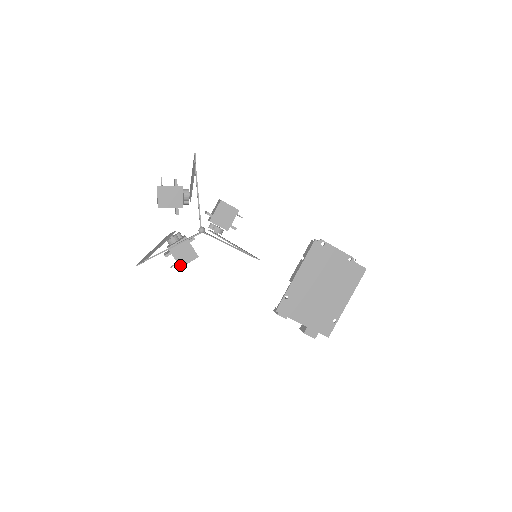
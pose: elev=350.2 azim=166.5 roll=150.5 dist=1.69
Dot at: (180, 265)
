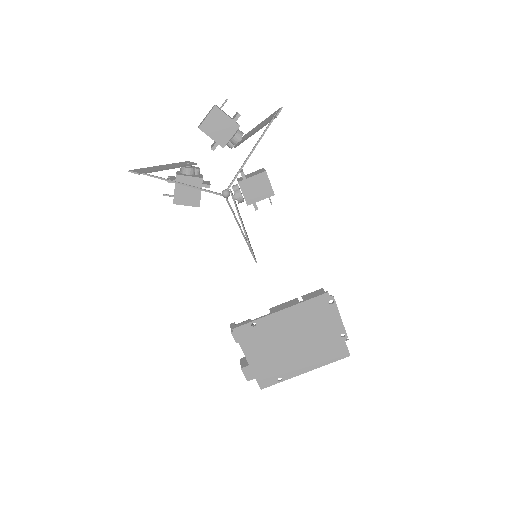
Dot at: (175, 200)
